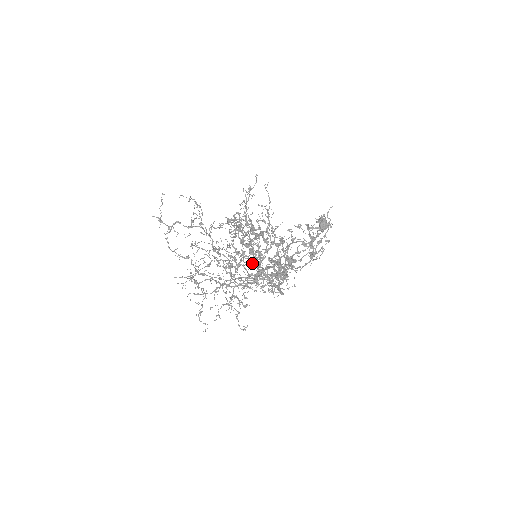
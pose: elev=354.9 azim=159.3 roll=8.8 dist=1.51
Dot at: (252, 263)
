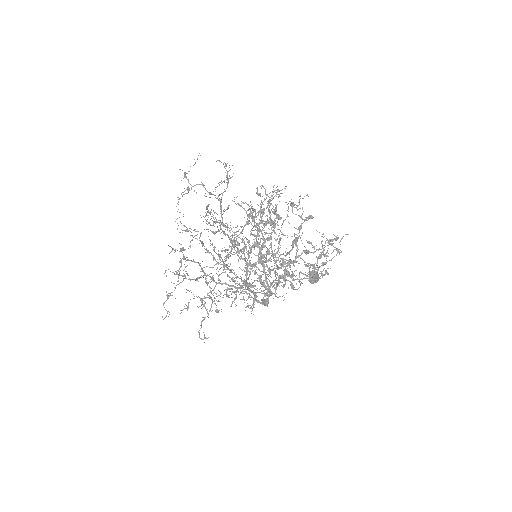
Dot at: occluded
